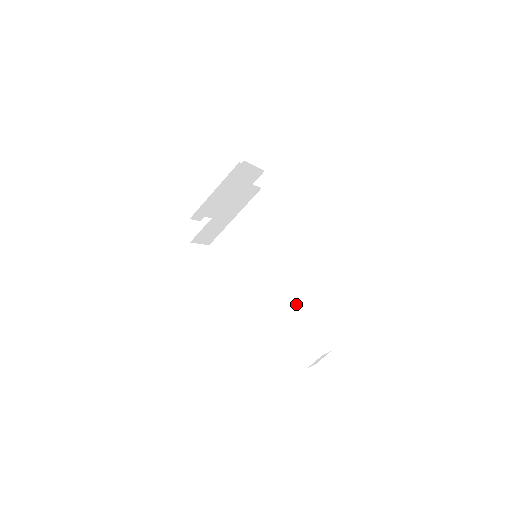
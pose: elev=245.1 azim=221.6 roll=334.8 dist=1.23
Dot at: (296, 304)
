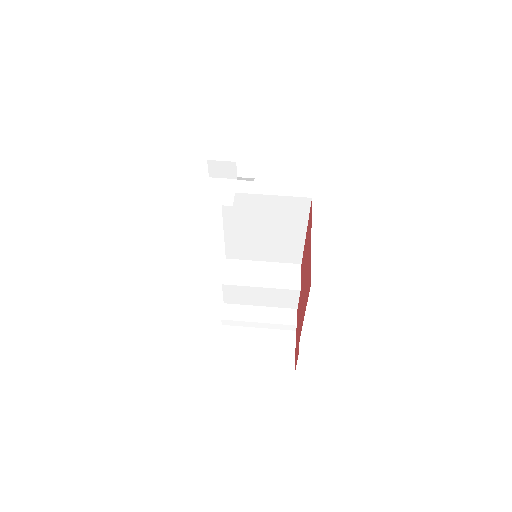
Dot at: occluded
